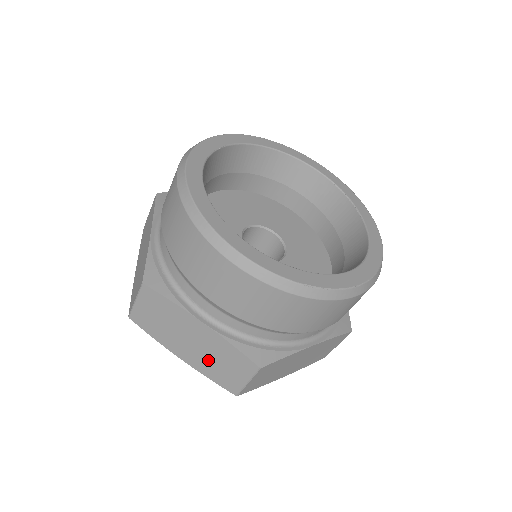
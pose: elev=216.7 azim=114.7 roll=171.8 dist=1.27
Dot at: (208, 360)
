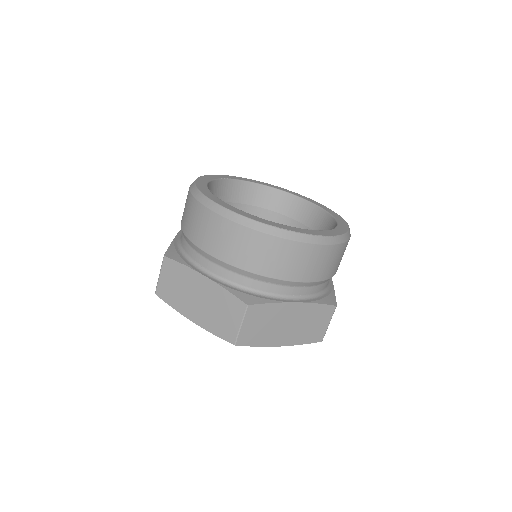
Dot at: (211, 313)
